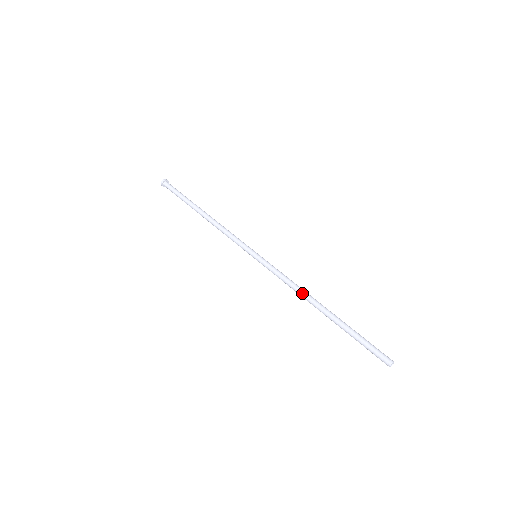
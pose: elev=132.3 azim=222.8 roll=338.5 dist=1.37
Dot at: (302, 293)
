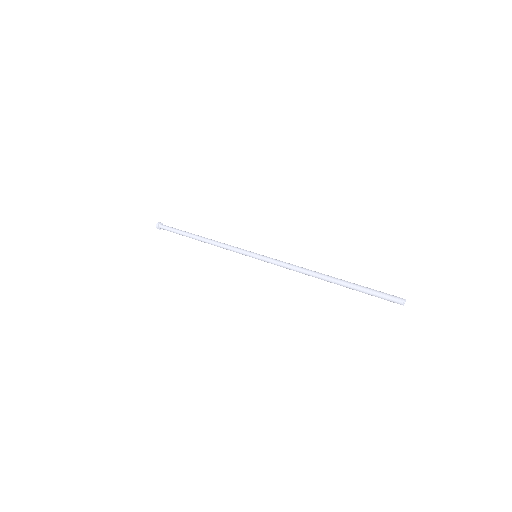
Dot at: (306, 270)
